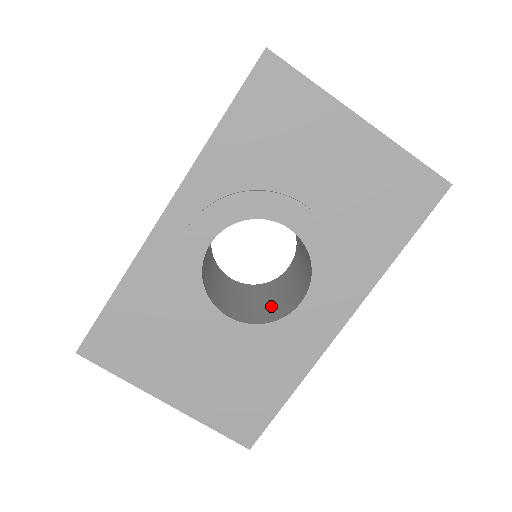
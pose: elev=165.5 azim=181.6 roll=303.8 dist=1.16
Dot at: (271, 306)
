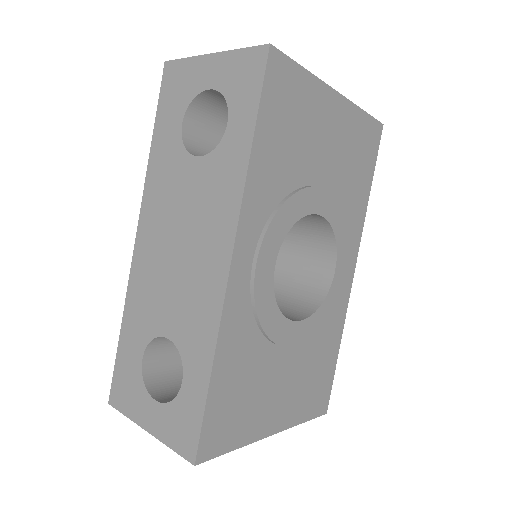
Dot at: (292, 291)
